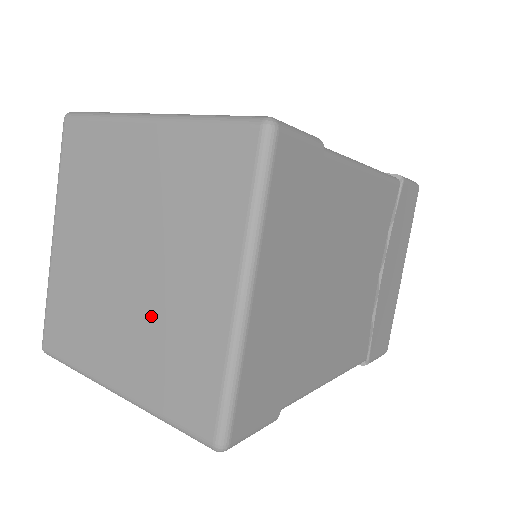
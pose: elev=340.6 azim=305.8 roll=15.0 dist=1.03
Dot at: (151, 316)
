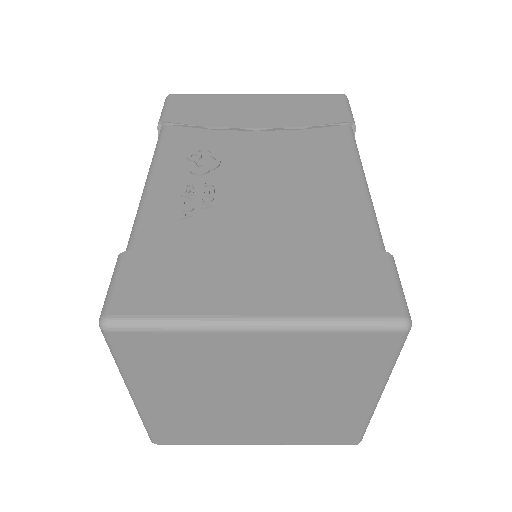
Dot at: (289, 417)
